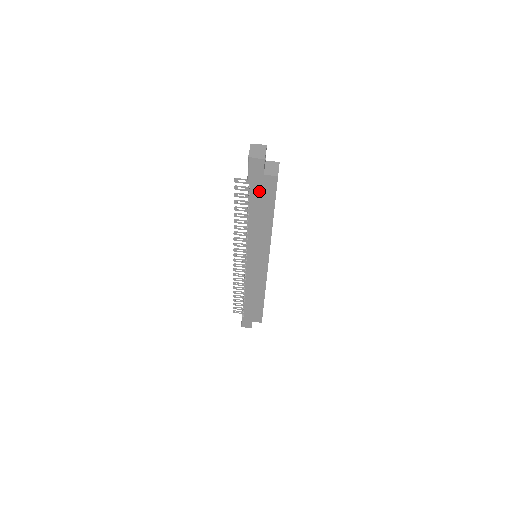
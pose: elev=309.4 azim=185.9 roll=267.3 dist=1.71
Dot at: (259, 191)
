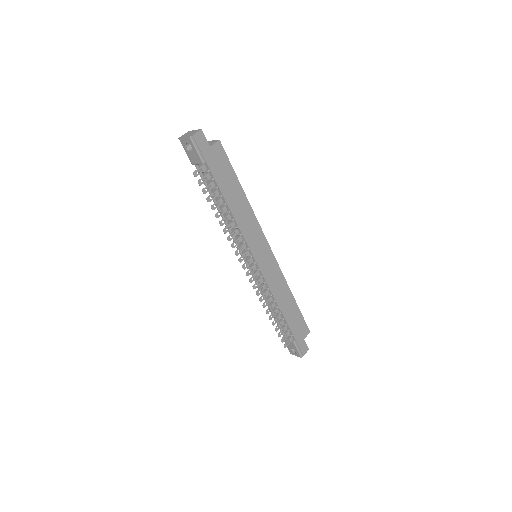
Dot at: (217, 168)
